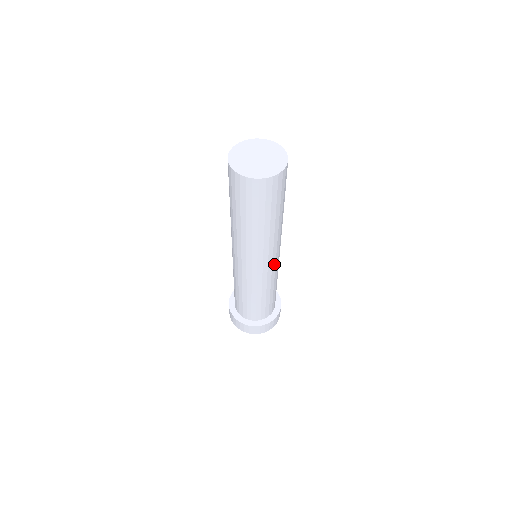
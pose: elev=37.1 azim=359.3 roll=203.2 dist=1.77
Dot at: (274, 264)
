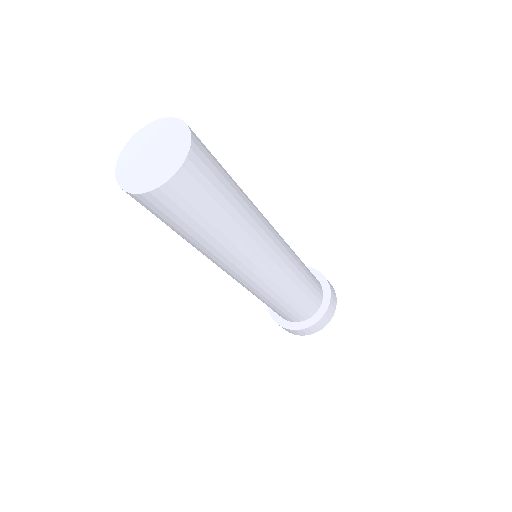
Dot at: (280, 253)
